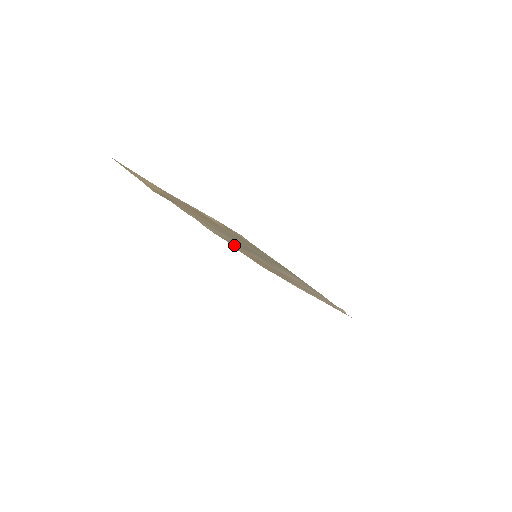
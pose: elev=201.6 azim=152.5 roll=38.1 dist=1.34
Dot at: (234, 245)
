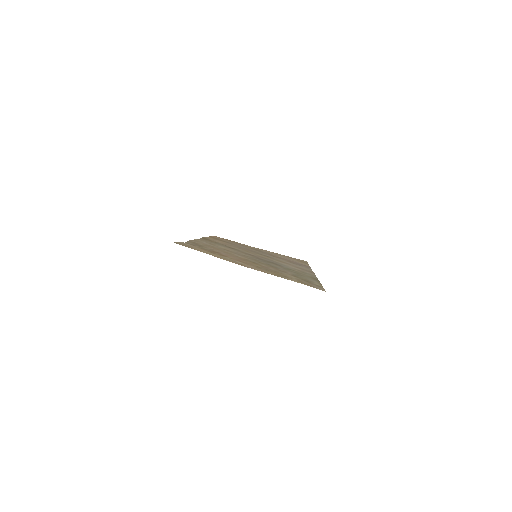
Dot at: (218, 242)
